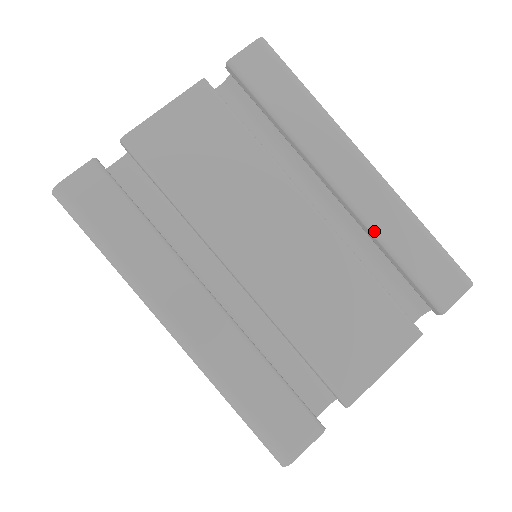
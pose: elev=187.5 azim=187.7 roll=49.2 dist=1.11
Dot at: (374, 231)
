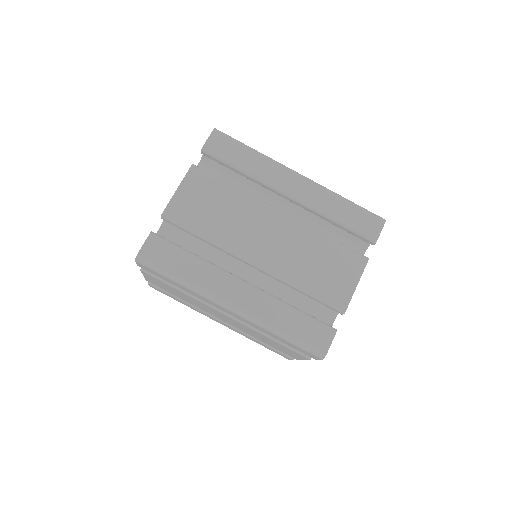
Dot at: (320, 212)
